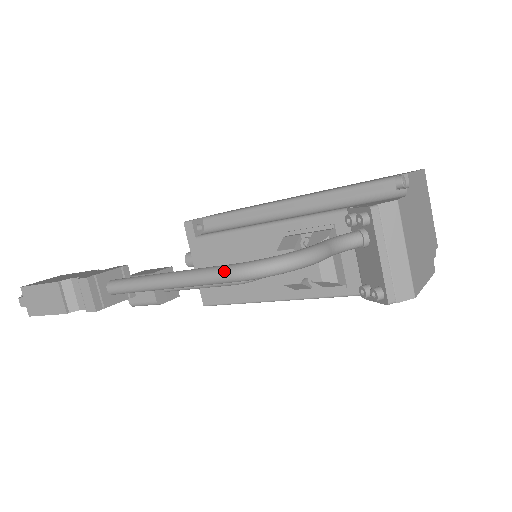
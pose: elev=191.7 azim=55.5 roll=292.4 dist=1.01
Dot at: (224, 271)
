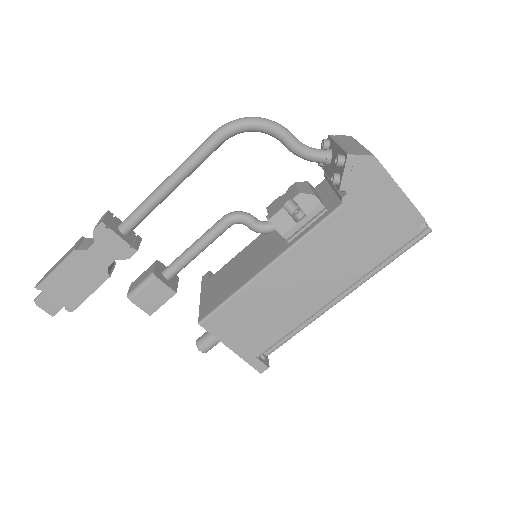
Dot at: (210, 136)
